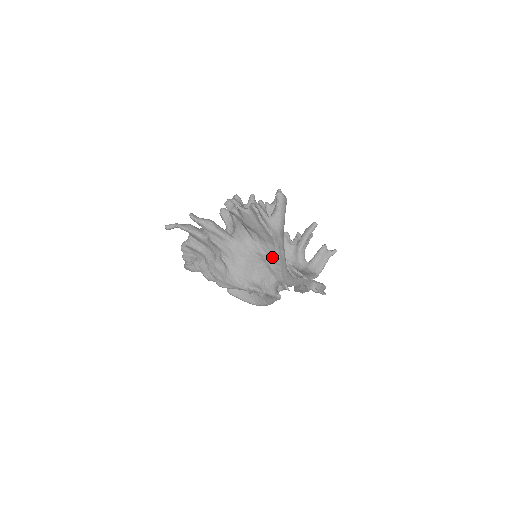
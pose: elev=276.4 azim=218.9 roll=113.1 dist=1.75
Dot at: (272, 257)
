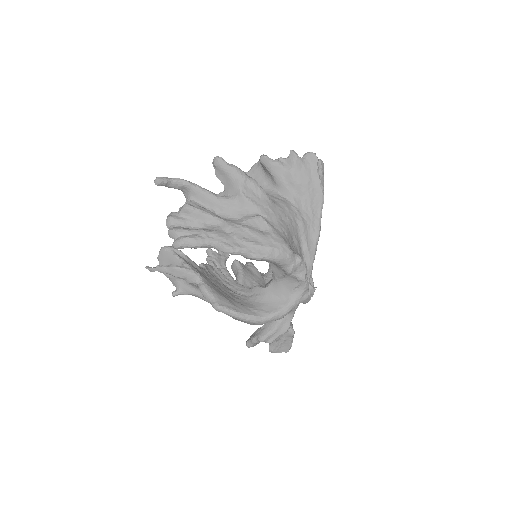
Dot at: (312, 230)
